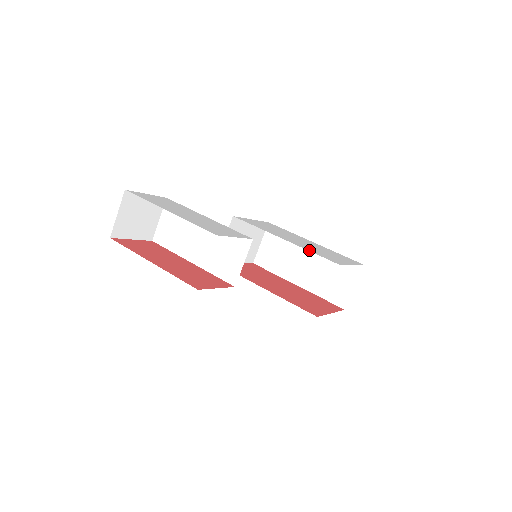
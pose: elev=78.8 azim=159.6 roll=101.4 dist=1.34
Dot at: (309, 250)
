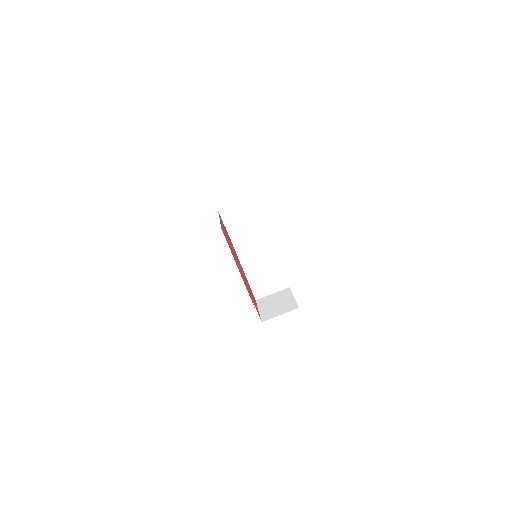
Dot at: occluded
